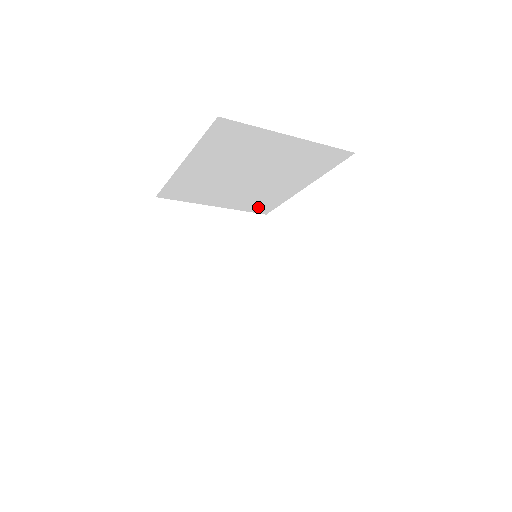
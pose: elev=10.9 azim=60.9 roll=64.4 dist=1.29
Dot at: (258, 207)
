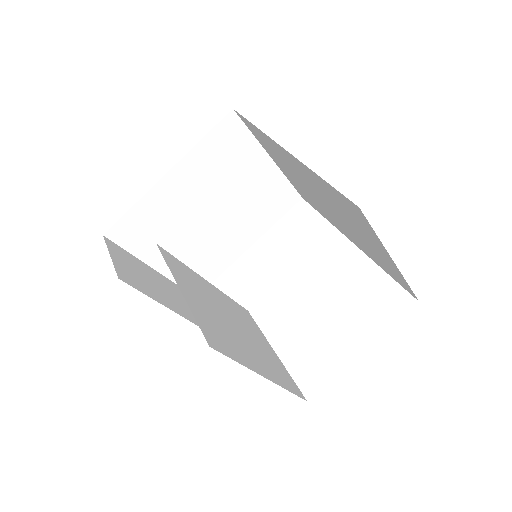
Dot at: occluded
